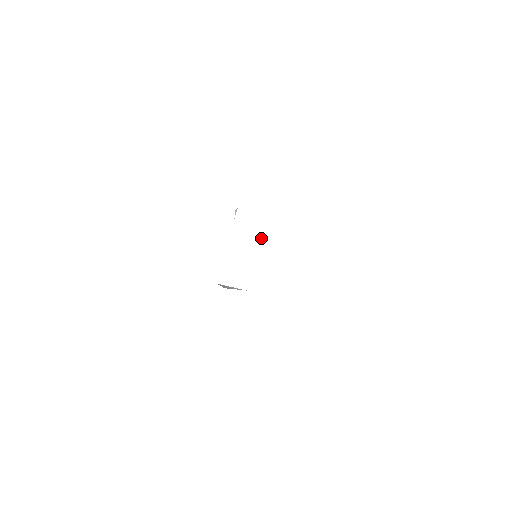
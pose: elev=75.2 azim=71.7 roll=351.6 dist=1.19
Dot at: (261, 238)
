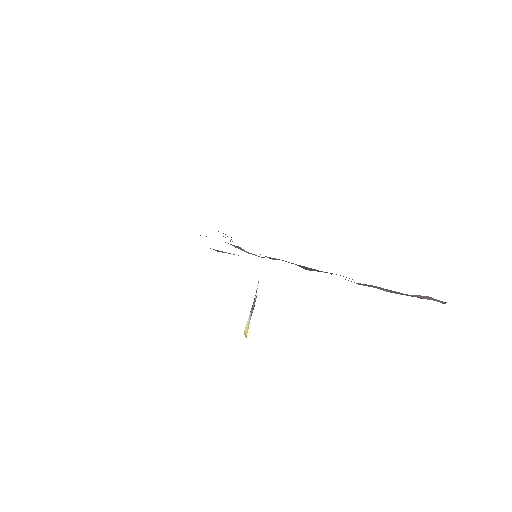
Dot at: occluded
